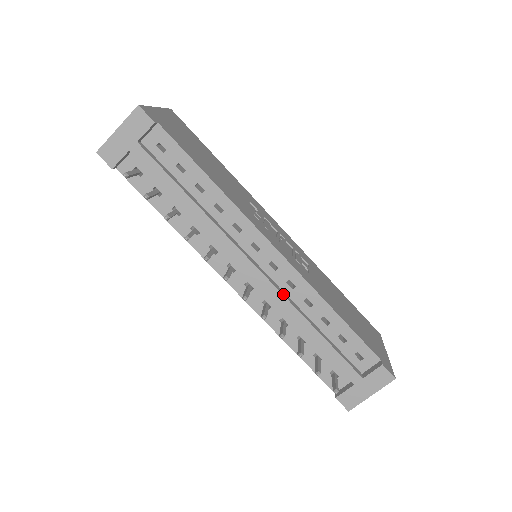
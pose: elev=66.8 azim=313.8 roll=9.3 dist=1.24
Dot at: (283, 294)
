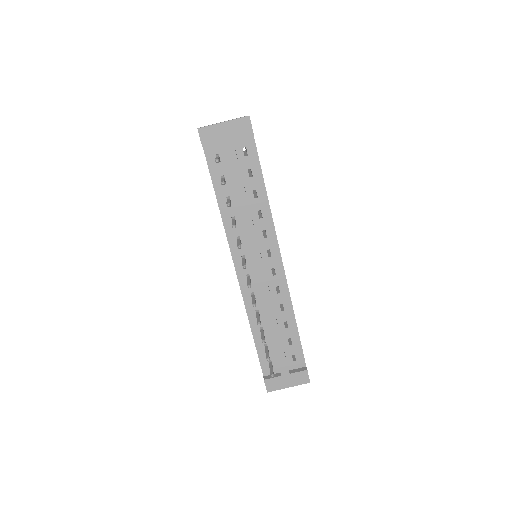
Dot at: (270, 294)
